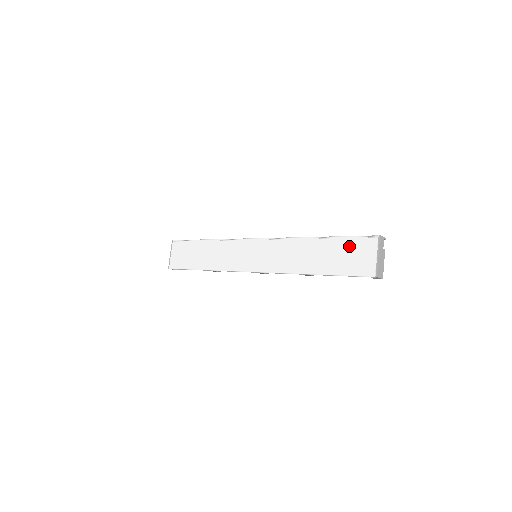
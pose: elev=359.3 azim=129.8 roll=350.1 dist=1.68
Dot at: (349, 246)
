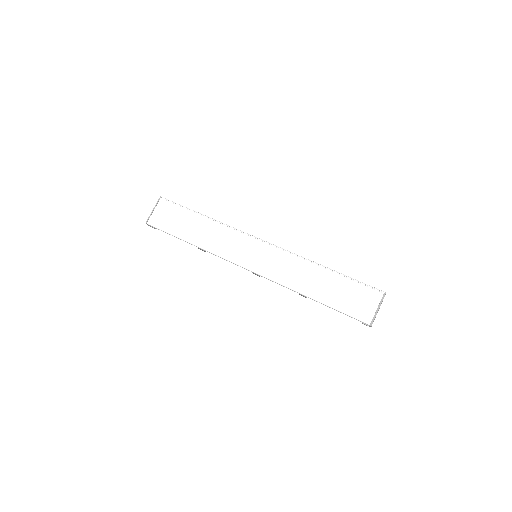
Dot at: (355, 289)
